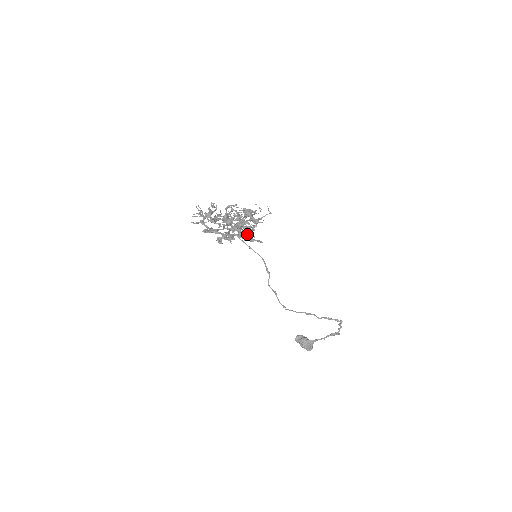
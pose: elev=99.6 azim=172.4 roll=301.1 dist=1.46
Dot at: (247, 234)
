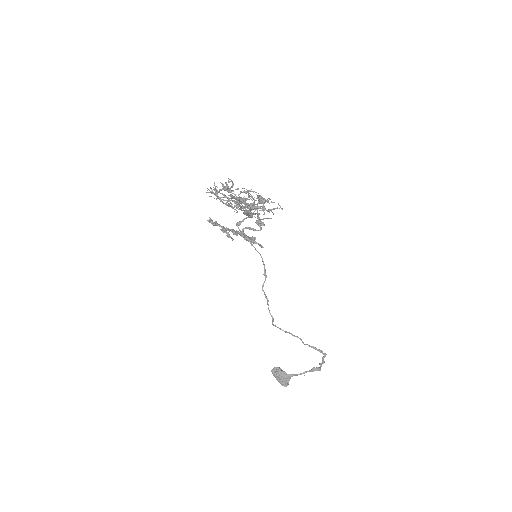
Dot at: occluded
